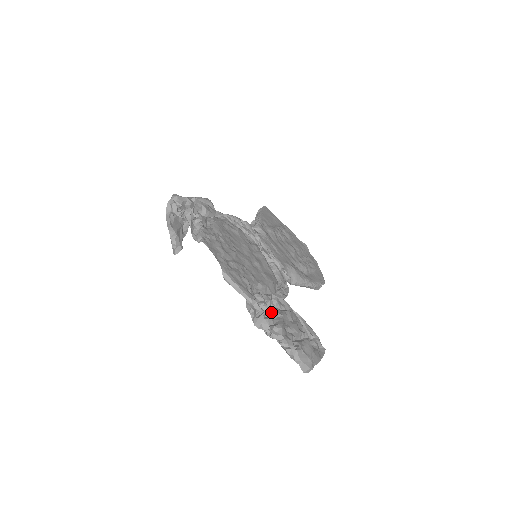
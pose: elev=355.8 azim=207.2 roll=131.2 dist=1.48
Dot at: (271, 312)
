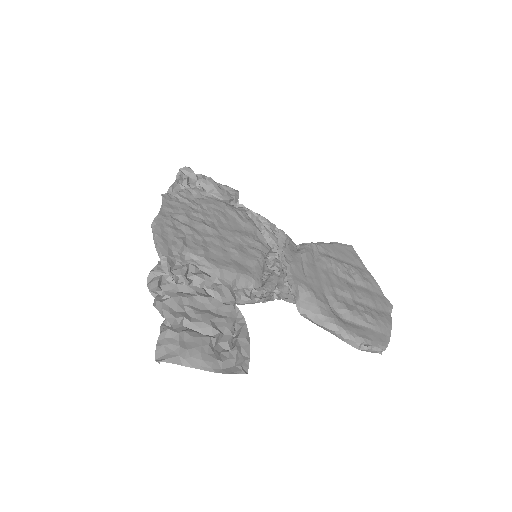
Dot at: occluded
